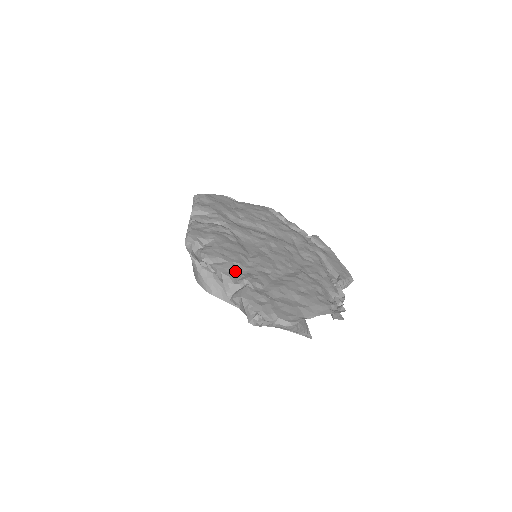
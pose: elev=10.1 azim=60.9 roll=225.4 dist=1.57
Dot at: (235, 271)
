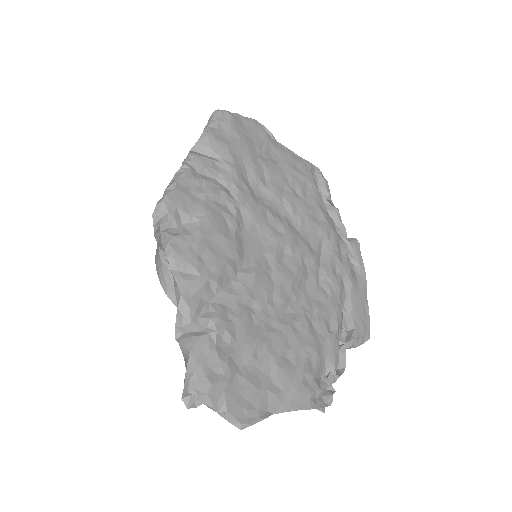
Dot at: (205, 296)
